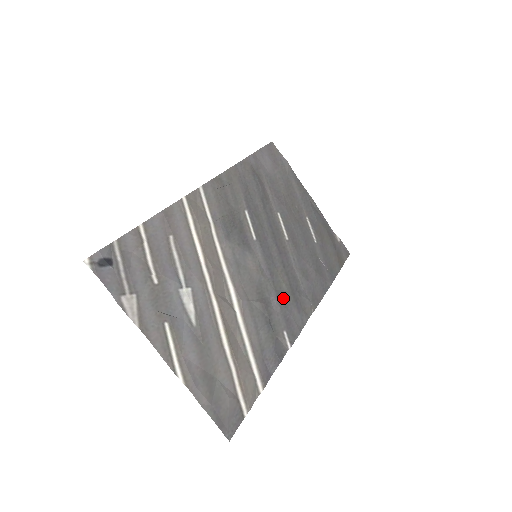
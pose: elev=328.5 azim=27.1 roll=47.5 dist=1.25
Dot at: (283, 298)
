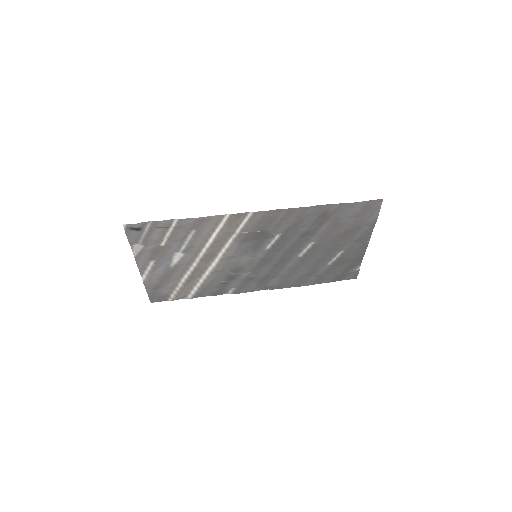
Dot at: (252, 278)
